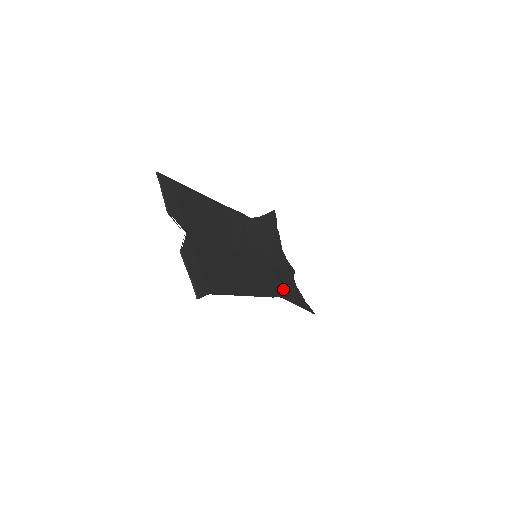
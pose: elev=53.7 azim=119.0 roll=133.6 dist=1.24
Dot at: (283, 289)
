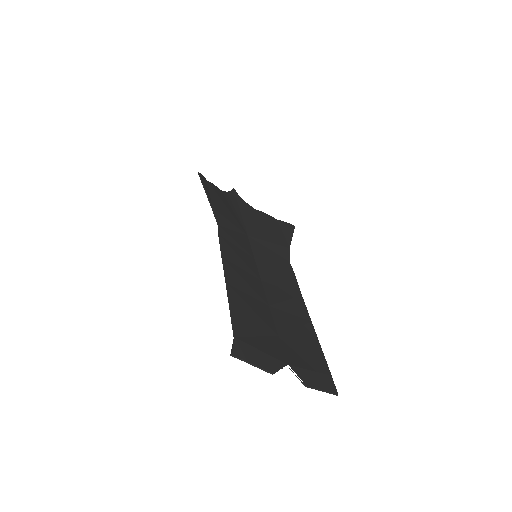
Dot at: (277, 246)
